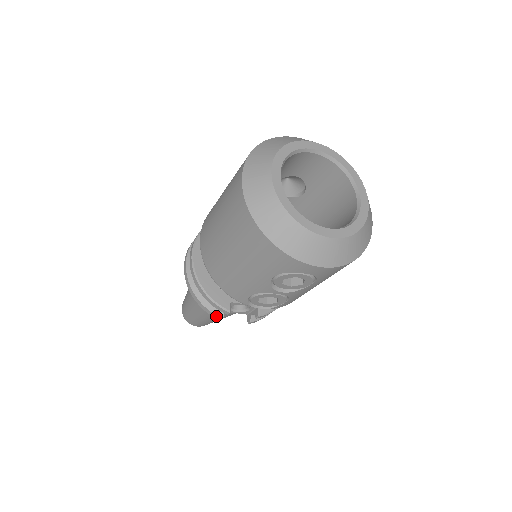
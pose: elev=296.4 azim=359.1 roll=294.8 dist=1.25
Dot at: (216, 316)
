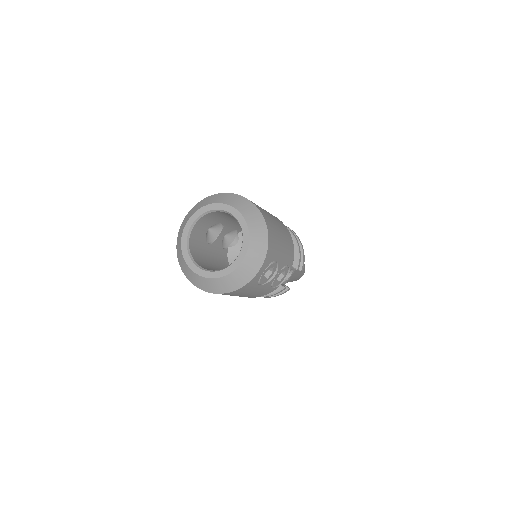
Dot at: (285, 292)
